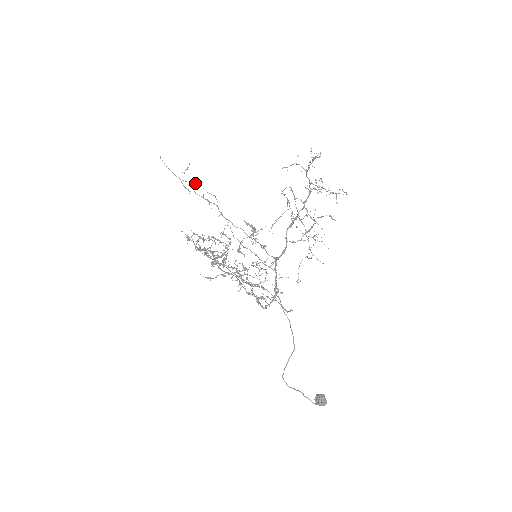
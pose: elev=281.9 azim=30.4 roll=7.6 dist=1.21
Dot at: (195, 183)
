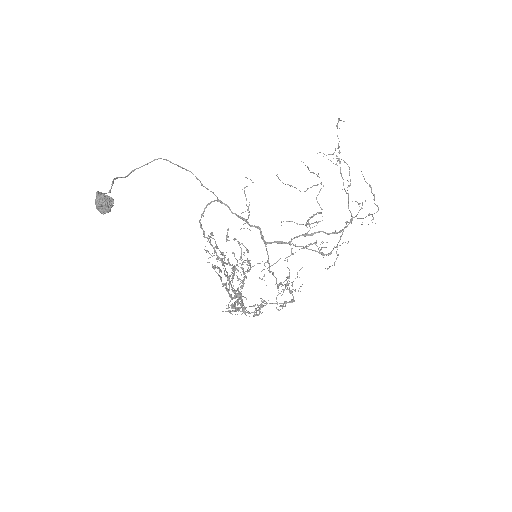
Dot at: occluded
